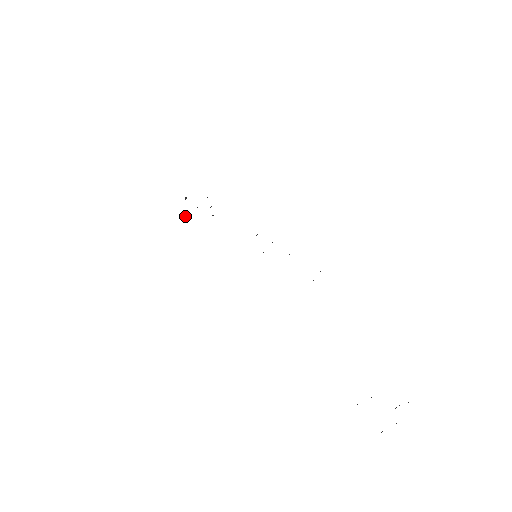
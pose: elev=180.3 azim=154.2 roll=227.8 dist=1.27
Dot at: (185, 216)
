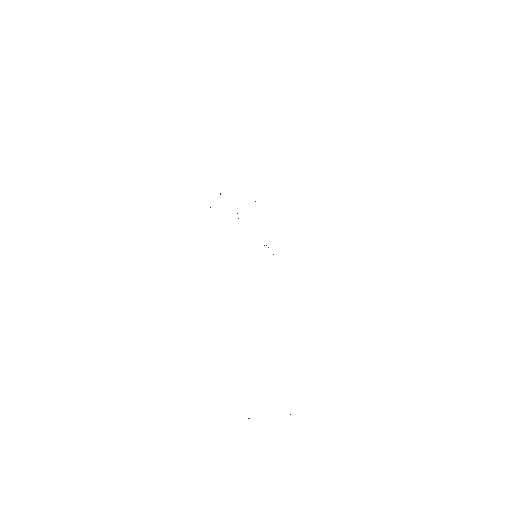
Dot at: occluded
